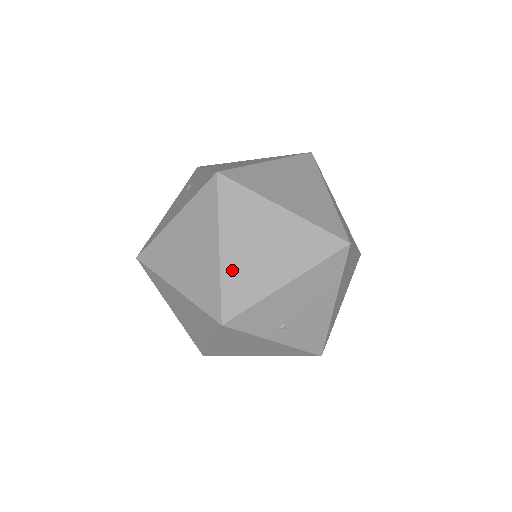
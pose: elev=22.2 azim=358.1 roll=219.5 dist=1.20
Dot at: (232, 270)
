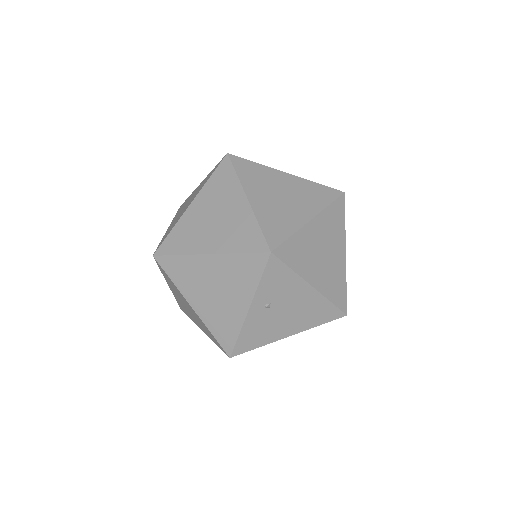
Dot at: (304, 238)
